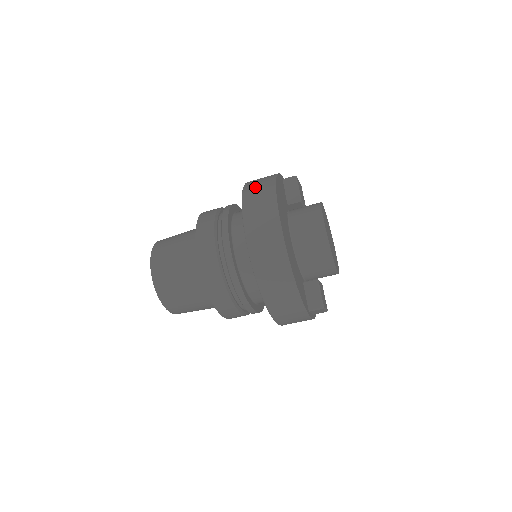
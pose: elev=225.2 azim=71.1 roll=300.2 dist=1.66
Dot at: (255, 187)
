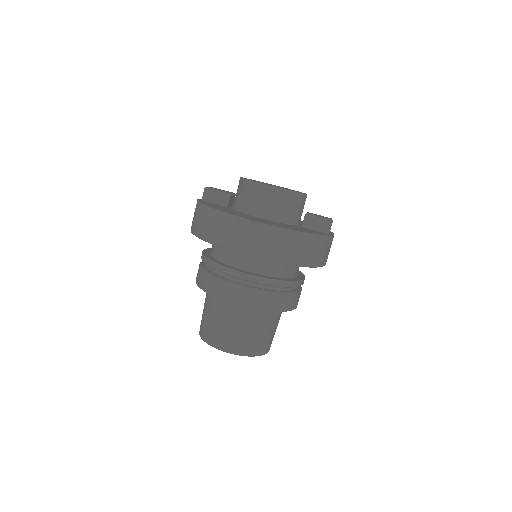
Dot at: (205, 227)
